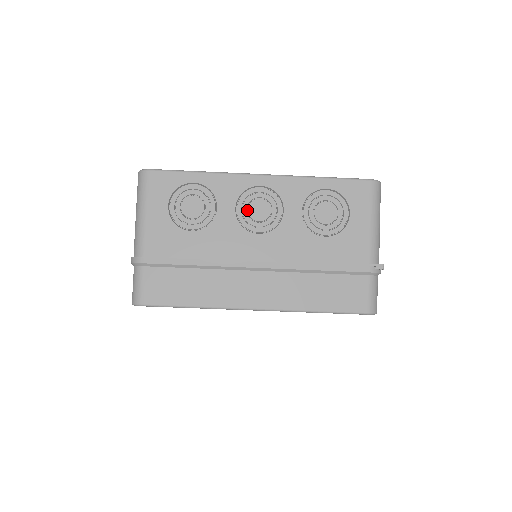
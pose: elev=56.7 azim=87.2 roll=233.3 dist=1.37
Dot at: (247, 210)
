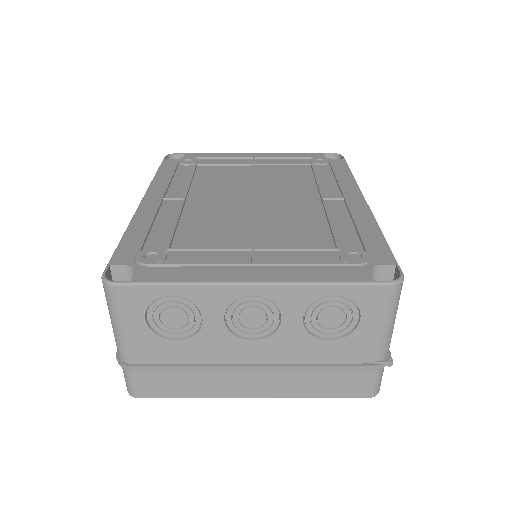
Dot at: (238, 317)
